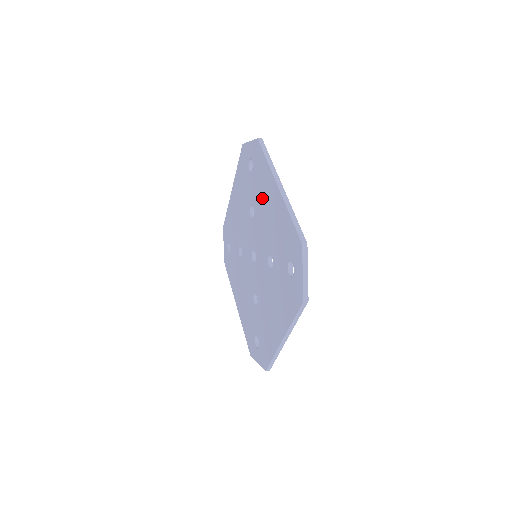
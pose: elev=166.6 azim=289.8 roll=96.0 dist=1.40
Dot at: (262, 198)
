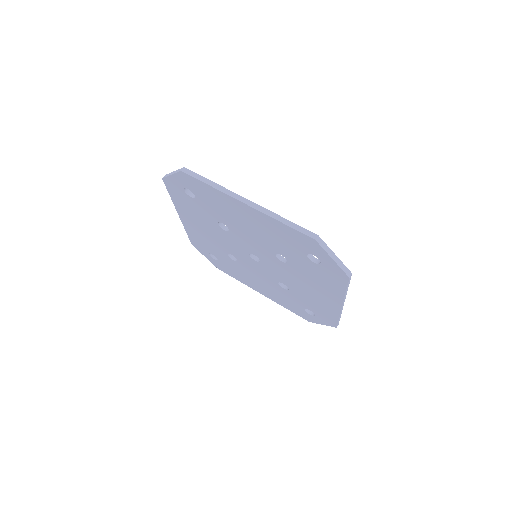
Dot at: (310, 280)
